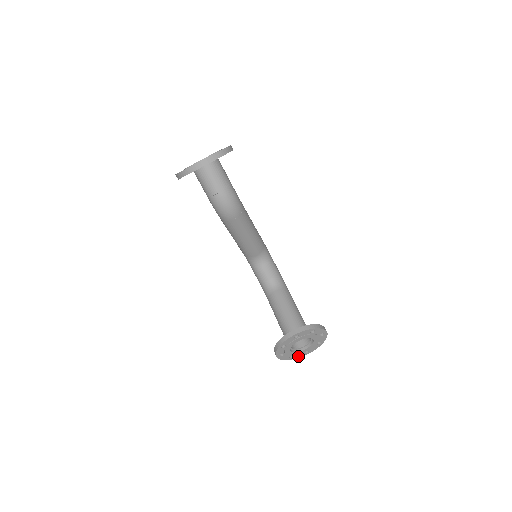
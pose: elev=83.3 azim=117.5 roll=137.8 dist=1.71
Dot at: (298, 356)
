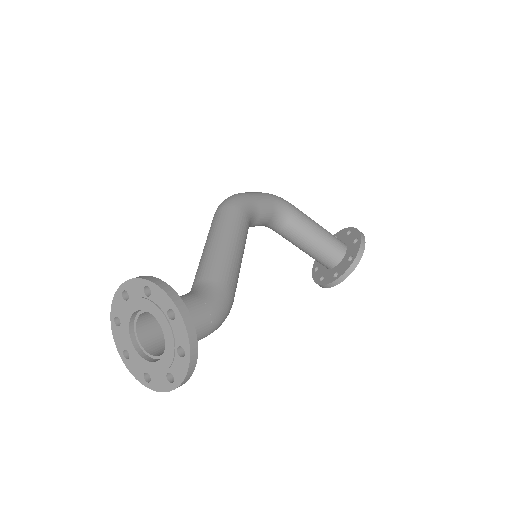
Dot at: occluded
